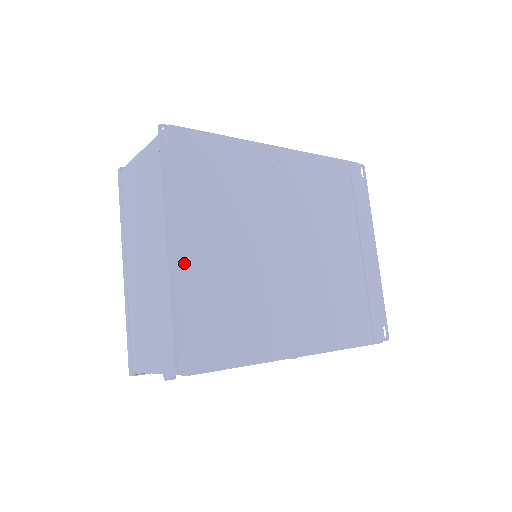
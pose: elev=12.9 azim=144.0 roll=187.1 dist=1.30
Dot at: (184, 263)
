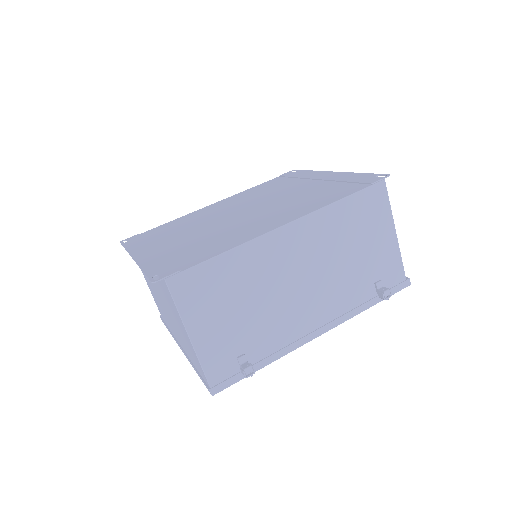
Dot at: (148, 256)
